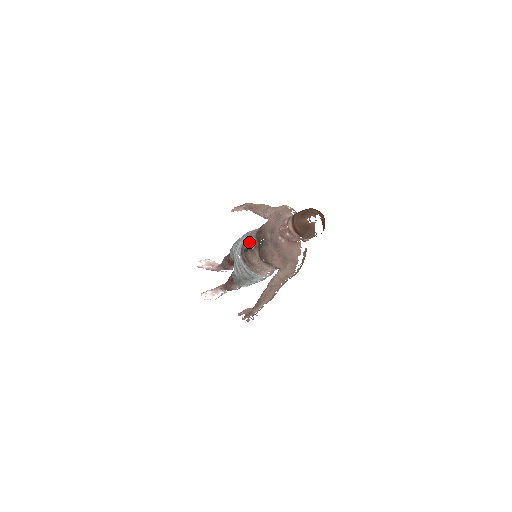
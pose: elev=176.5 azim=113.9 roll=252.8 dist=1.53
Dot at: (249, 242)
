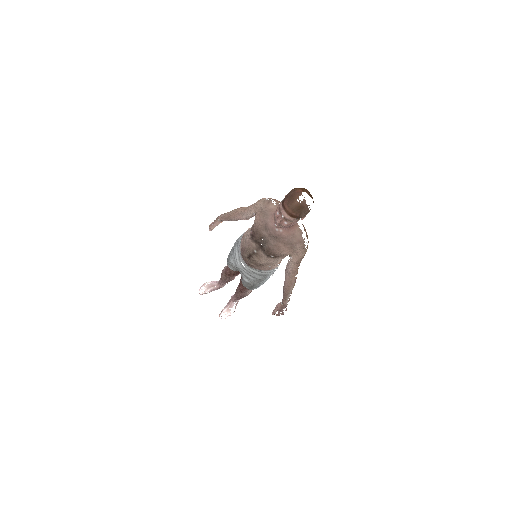
Dot at: (248, 248)
